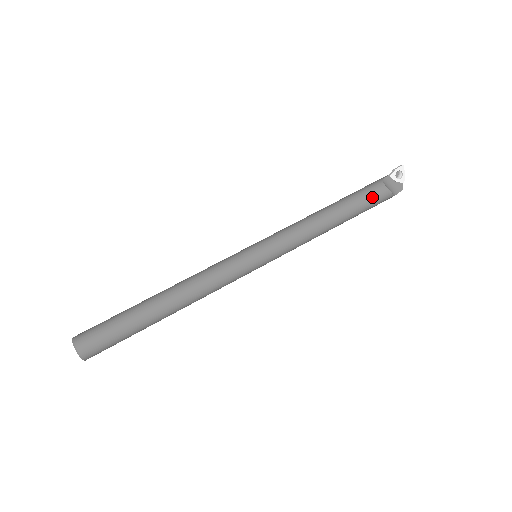
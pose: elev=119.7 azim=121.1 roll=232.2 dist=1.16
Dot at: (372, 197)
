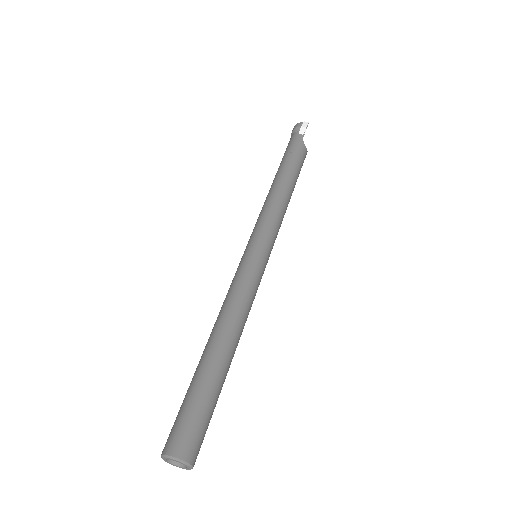
Dot at: occluded
